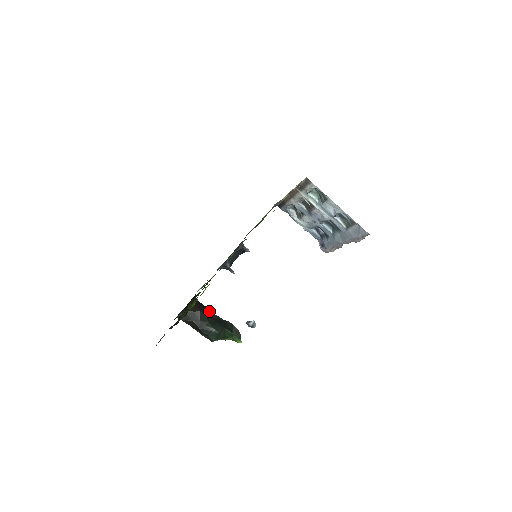
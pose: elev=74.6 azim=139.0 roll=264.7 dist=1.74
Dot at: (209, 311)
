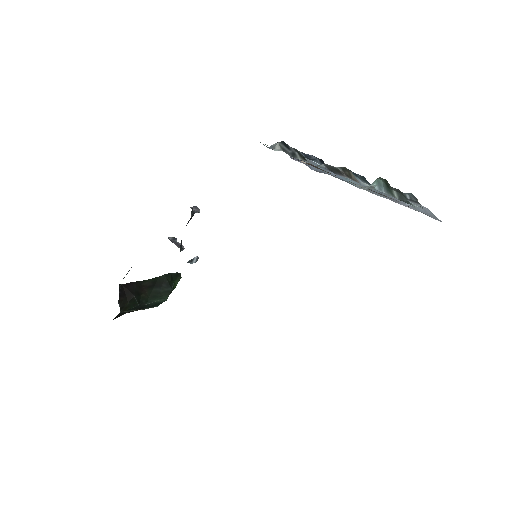
Dot at: (140, 283)
